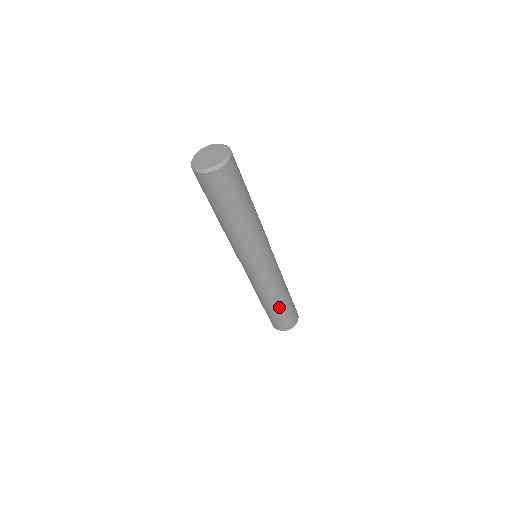
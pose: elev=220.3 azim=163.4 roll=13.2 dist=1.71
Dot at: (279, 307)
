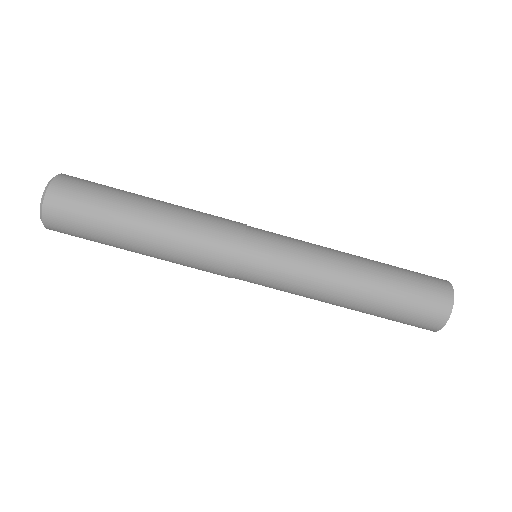
Dot at: (370, 303)
